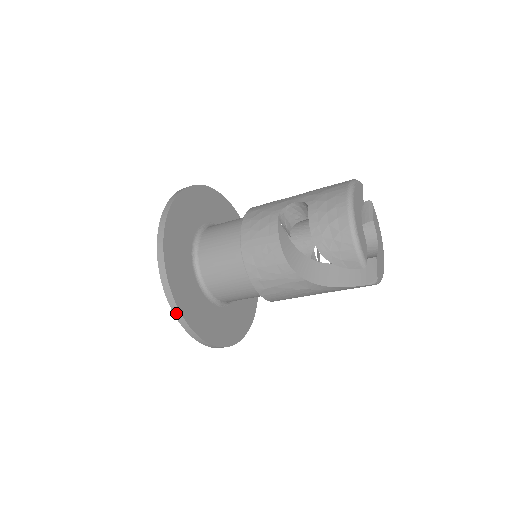
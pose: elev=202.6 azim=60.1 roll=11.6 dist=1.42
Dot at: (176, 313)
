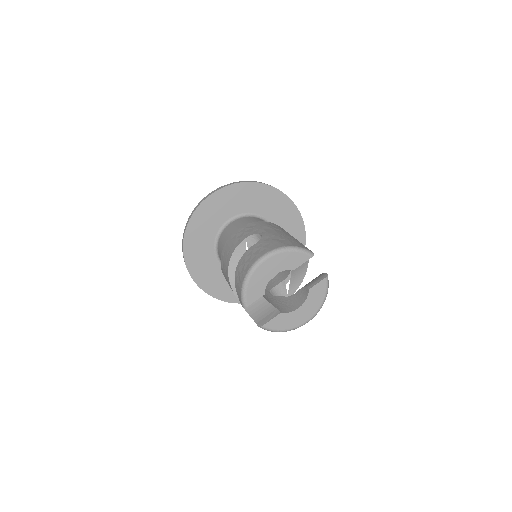
Dot at: (183, 252)
